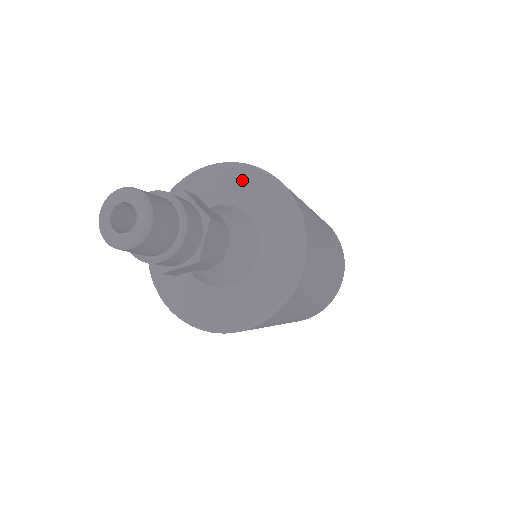
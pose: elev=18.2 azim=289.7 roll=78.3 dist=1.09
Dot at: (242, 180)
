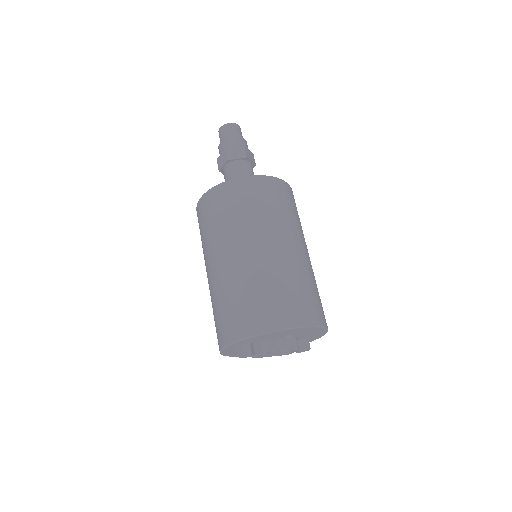
Dot at: occluded
